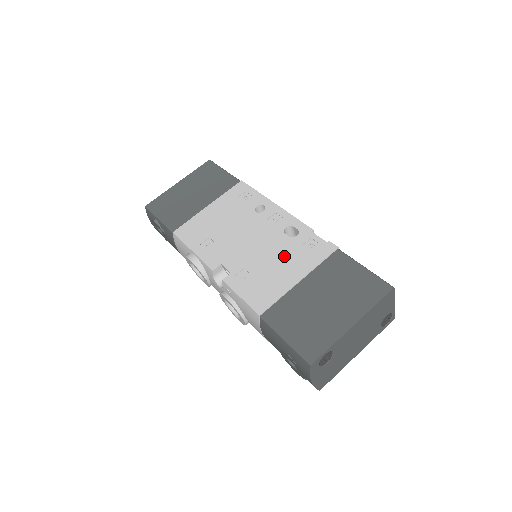
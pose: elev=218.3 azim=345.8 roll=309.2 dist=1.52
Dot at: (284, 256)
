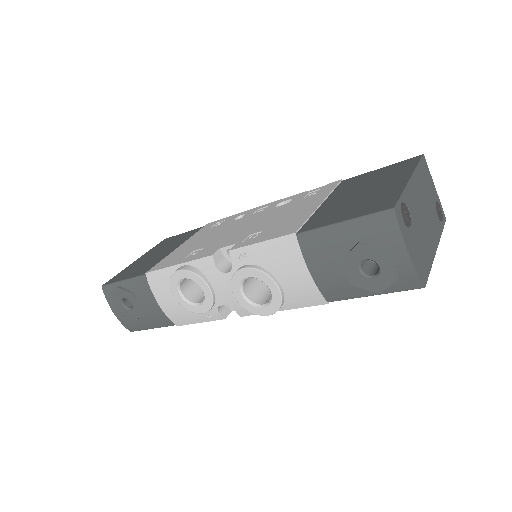
Dot at: (289, 209)
